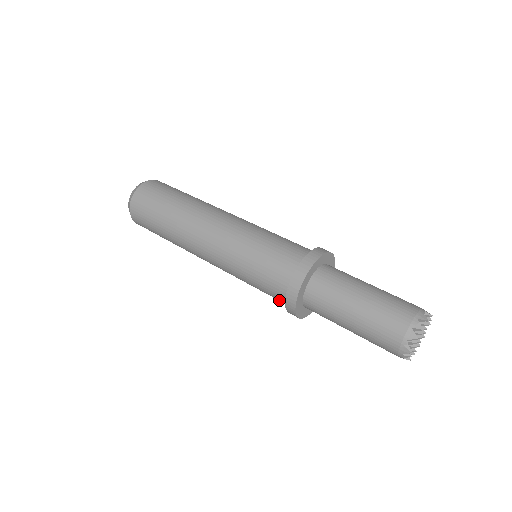
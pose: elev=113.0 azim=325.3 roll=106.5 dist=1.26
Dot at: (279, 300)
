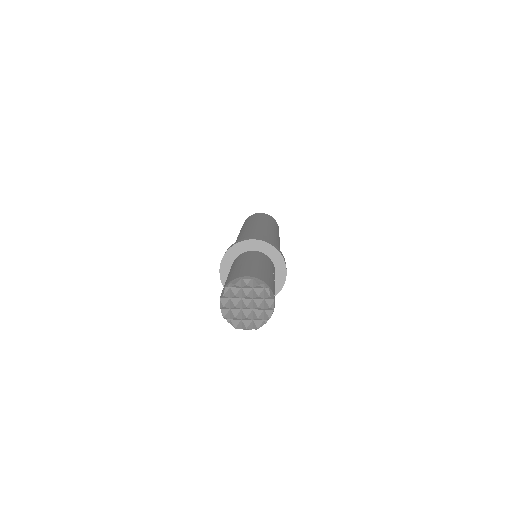
Dot at: occluded
